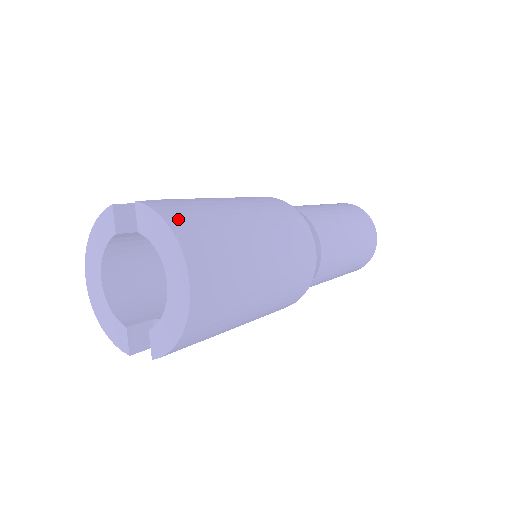
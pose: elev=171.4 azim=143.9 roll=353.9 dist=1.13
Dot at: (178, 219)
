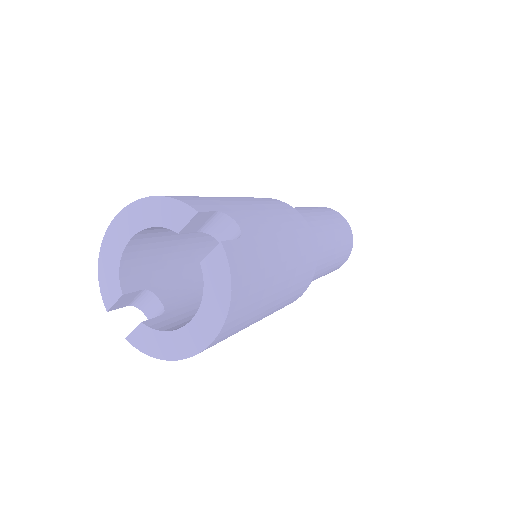
Dot at: (241, 287)
